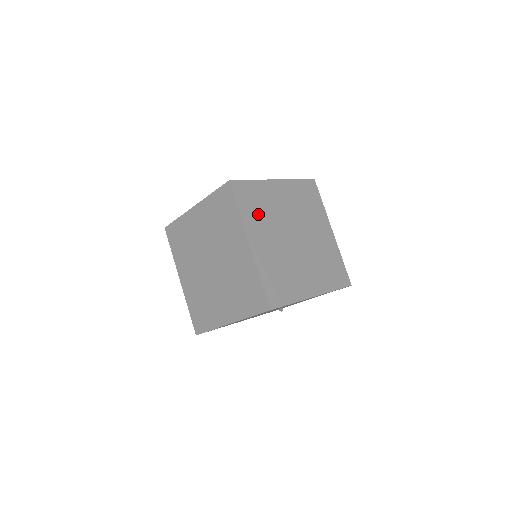
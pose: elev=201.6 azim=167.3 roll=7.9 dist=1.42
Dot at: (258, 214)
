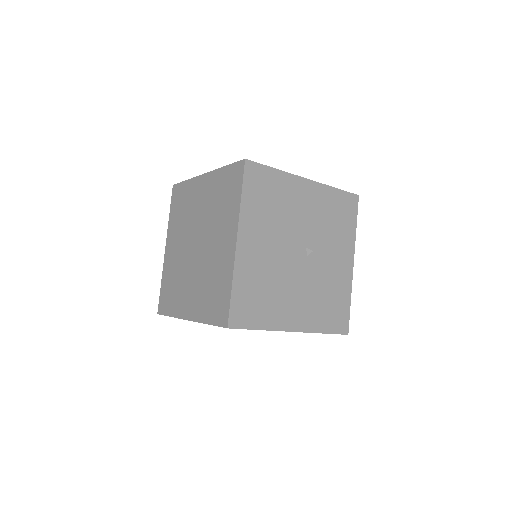
Dot at: occluded
